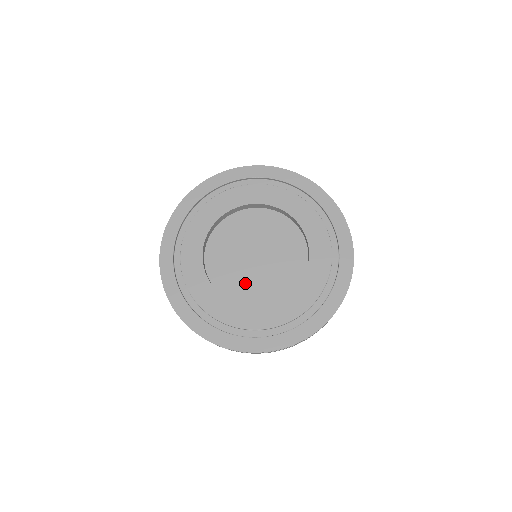
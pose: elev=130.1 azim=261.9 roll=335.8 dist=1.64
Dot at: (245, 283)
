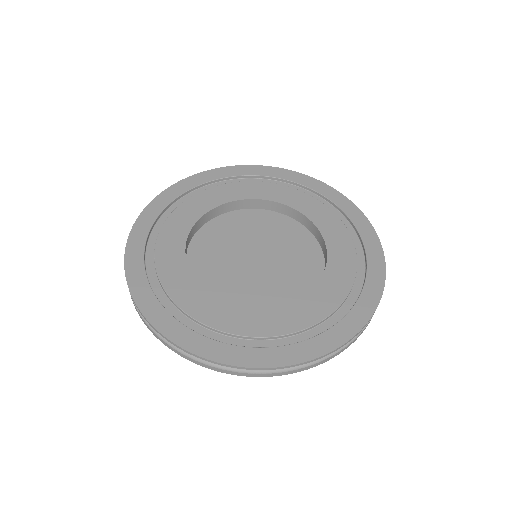
Dot at: (241, 287)
